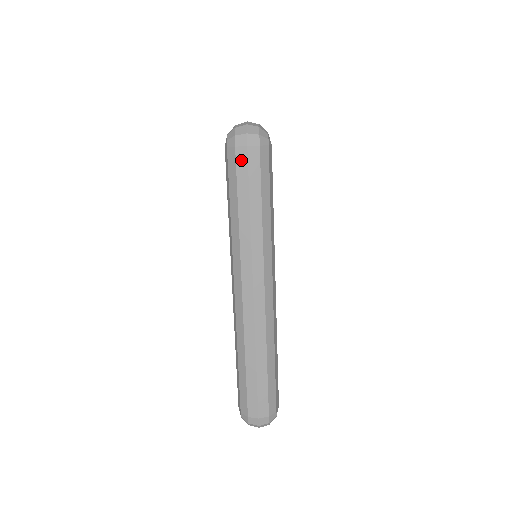
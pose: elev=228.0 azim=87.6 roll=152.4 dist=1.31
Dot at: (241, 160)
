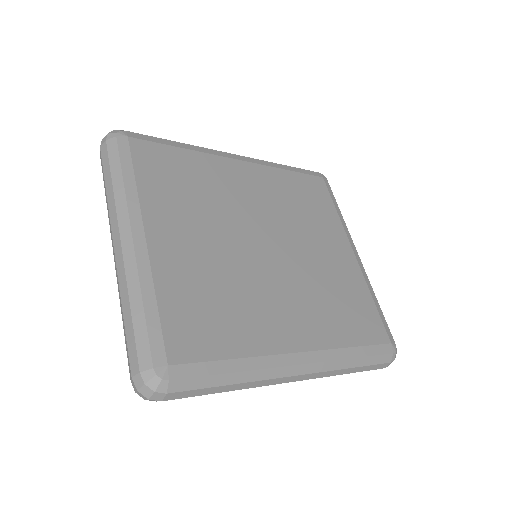
Dot at: (172, 399)
